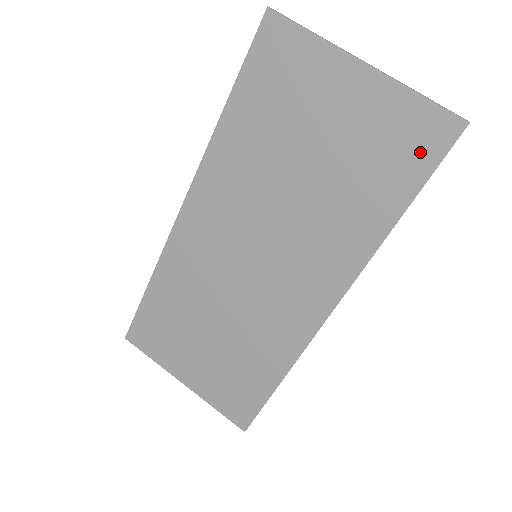
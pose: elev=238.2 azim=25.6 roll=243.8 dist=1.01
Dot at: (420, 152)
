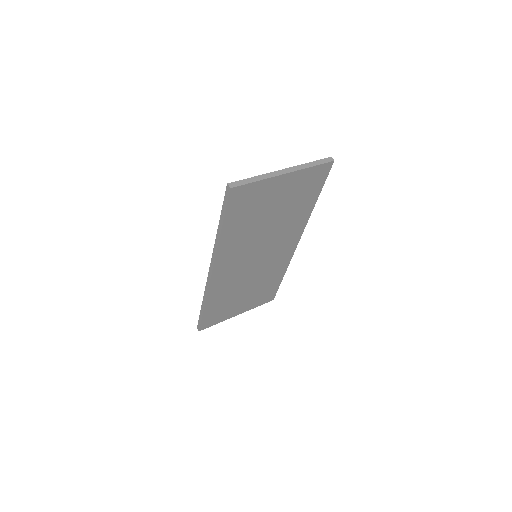
Dot at: (318, 181)
